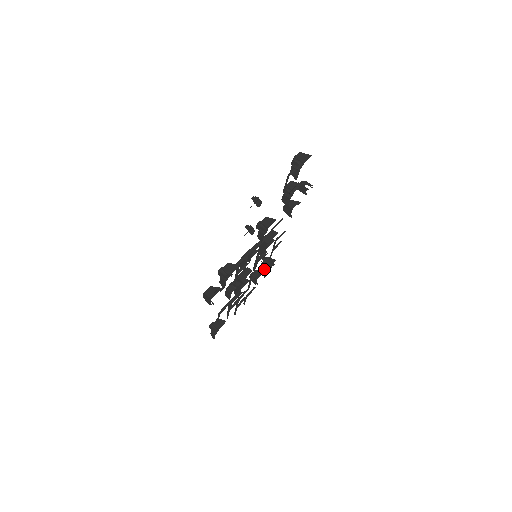
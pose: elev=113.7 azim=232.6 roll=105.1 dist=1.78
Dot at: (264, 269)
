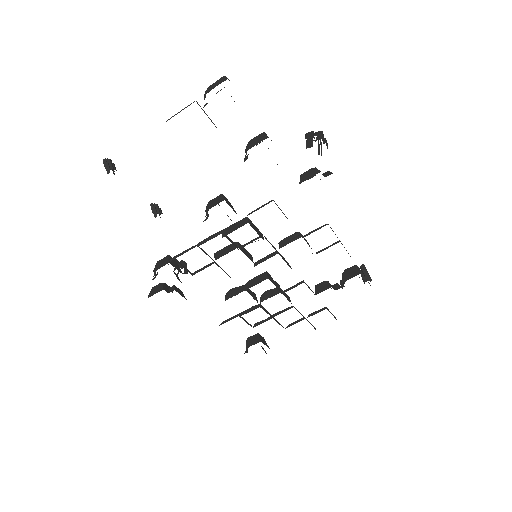
Dot at: (342, 283)
